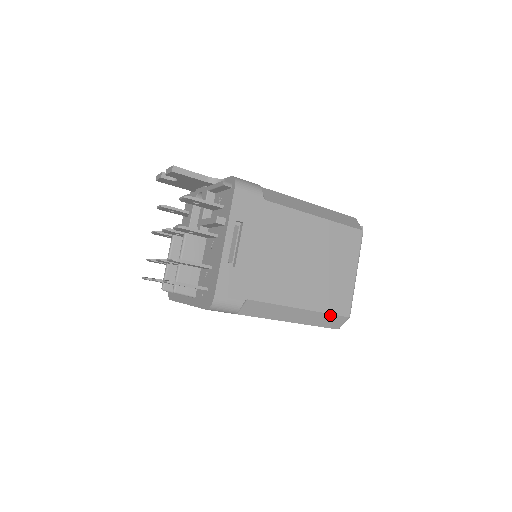
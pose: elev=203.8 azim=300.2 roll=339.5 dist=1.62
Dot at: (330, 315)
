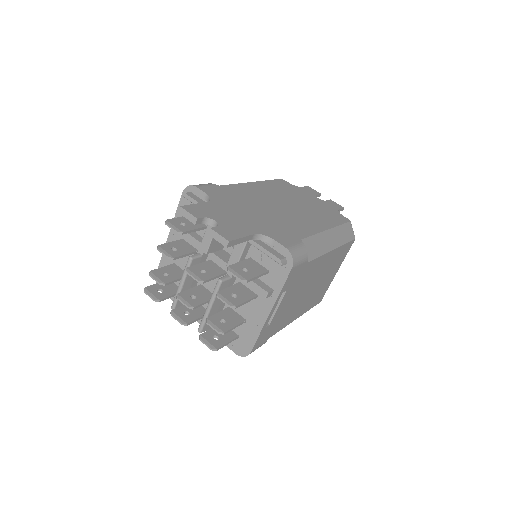
Dot at: occluded
